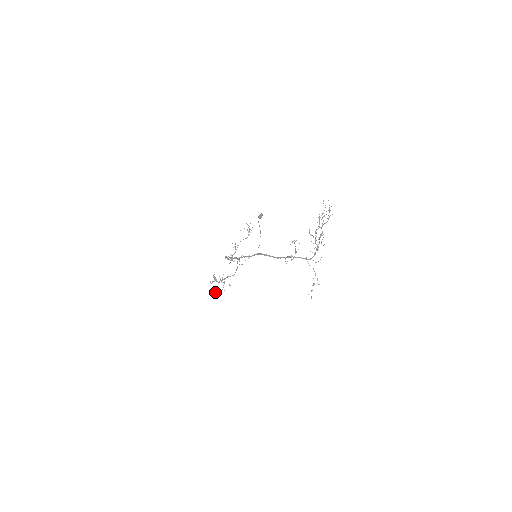
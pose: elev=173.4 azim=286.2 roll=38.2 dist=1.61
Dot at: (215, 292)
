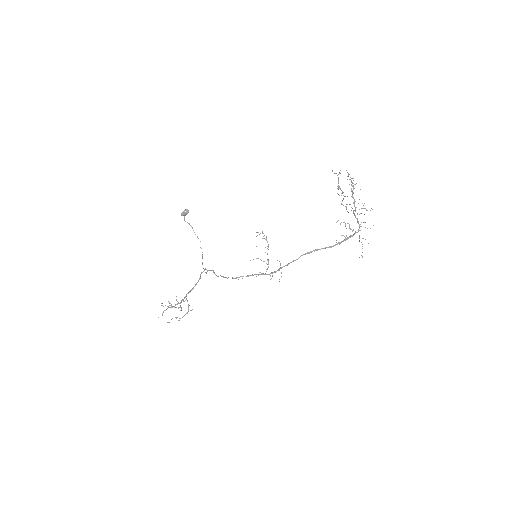
Dot at: occluded
